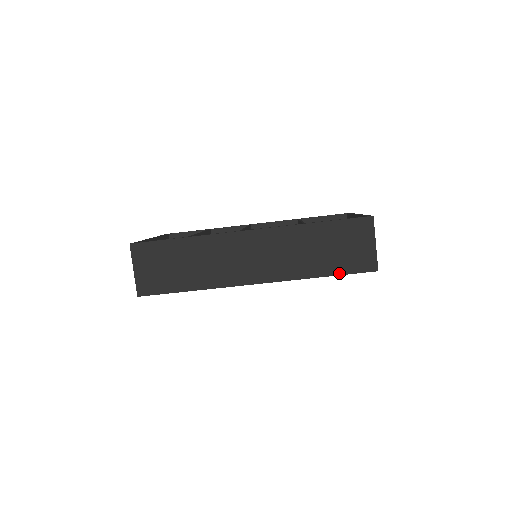
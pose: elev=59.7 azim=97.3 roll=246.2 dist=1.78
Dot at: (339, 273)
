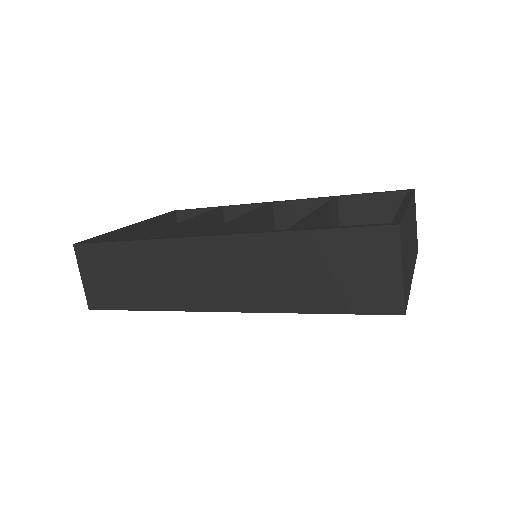
Dot at: (340, 311)
